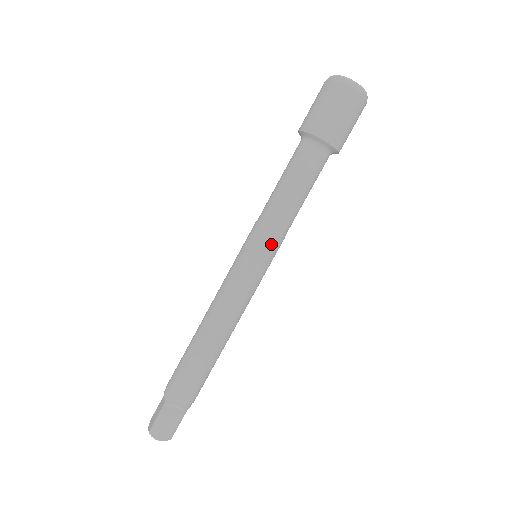
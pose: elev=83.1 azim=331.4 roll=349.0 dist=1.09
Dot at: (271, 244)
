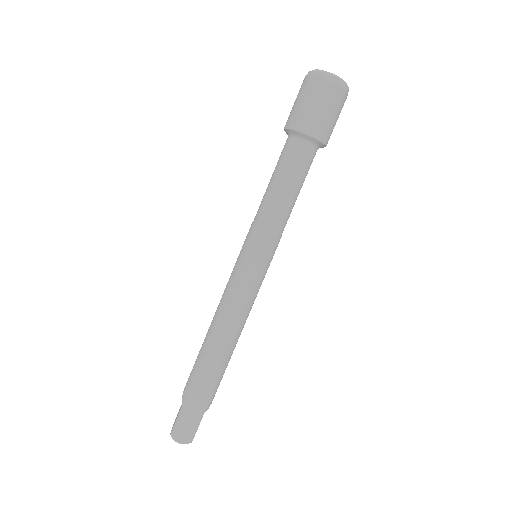
Dot at: (267, 242)
